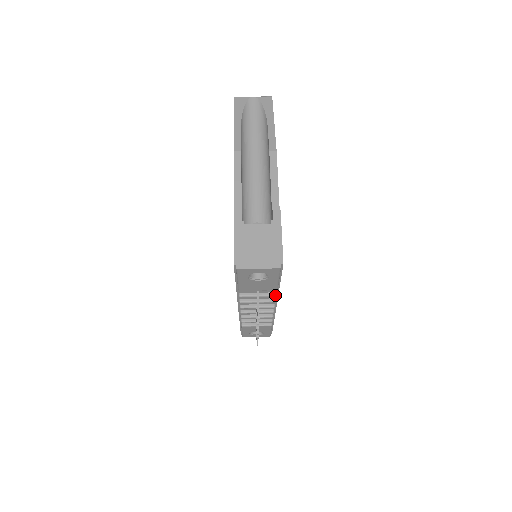
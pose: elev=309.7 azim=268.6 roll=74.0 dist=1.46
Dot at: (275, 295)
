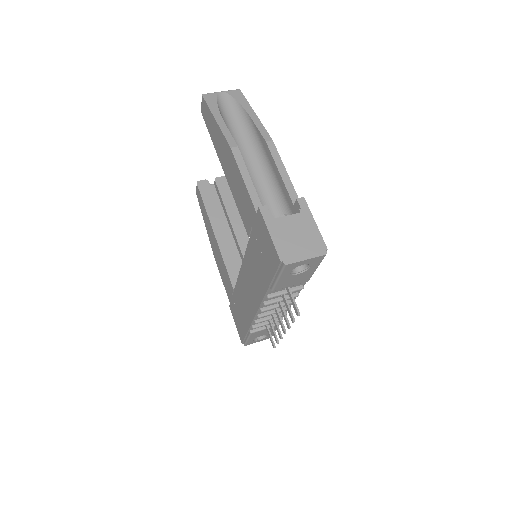
Dot at: (303, 288)
